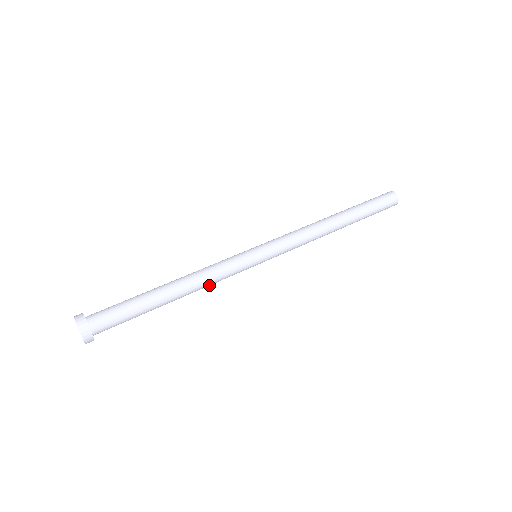
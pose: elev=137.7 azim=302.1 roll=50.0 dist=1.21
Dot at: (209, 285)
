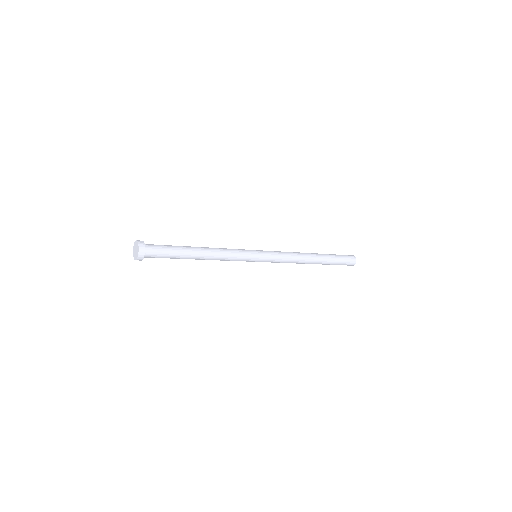
Dot at: (224, 255)
